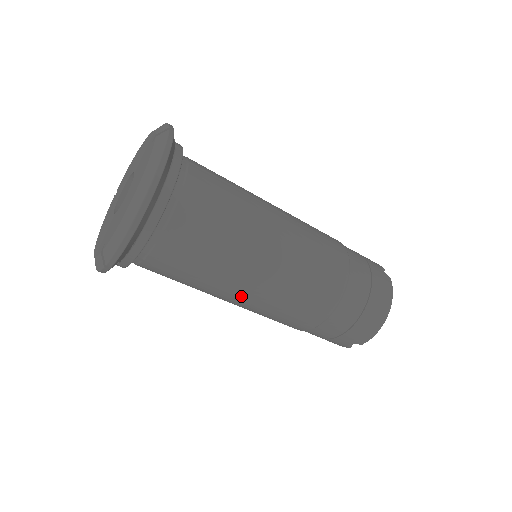
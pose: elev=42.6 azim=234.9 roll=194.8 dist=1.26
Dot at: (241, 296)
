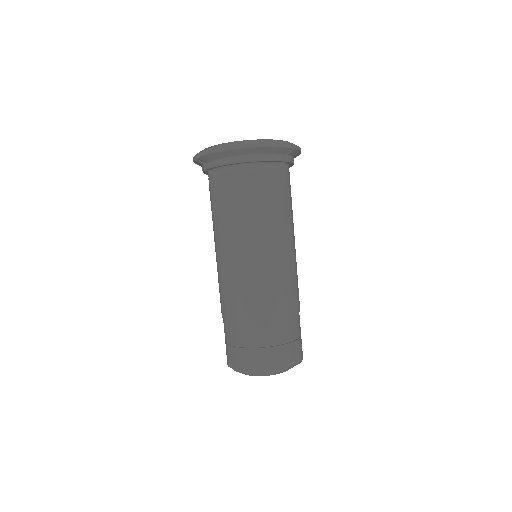
Dot at: (220, 250)
